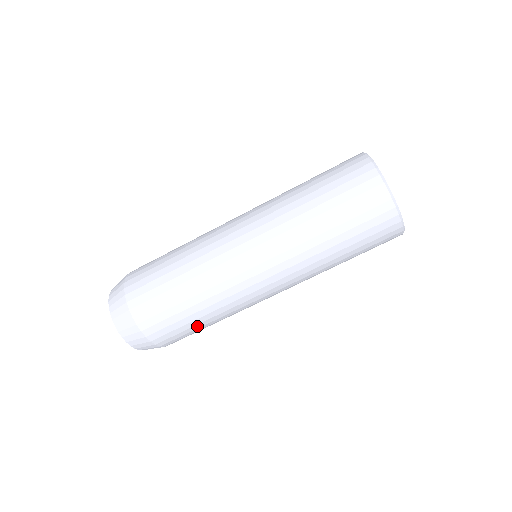
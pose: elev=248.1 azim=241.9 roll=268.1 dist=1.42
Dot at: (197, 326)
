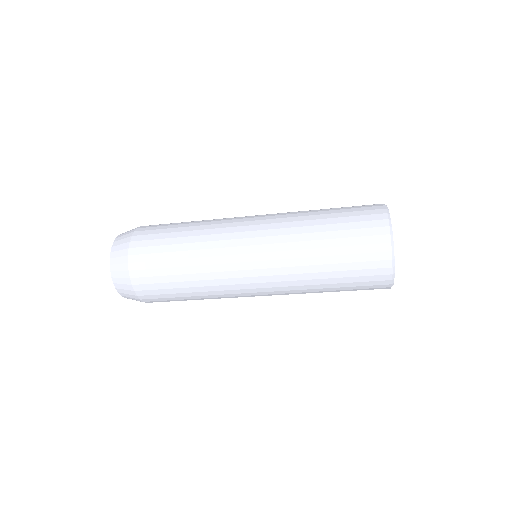
Dot at: occluded
